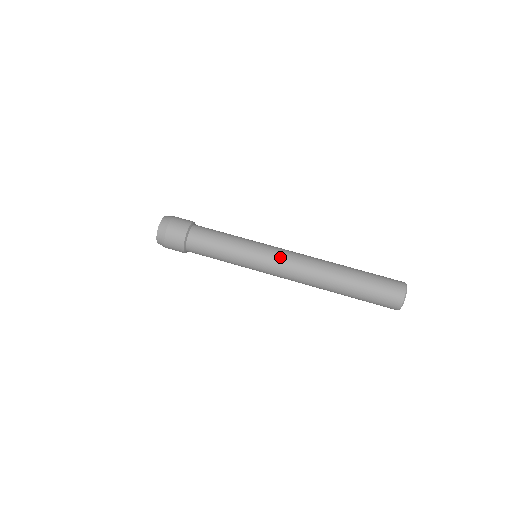
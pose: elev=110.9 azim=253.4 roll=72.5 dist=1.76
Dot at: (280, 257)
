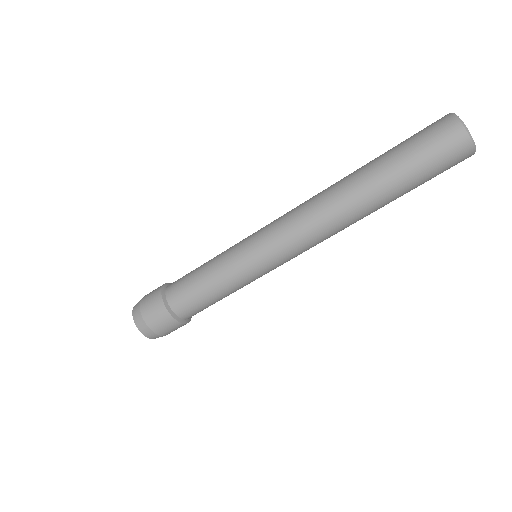
Dot at: occluded
